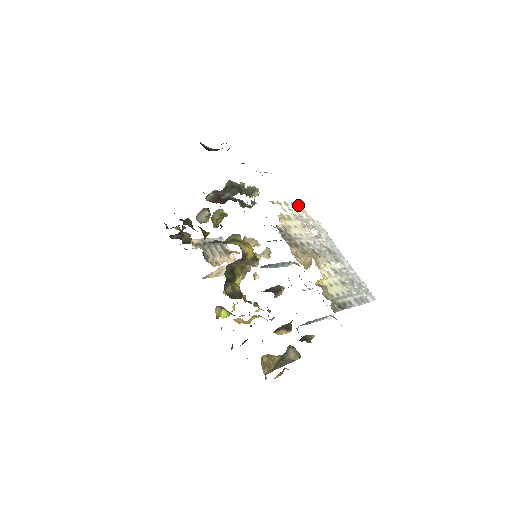
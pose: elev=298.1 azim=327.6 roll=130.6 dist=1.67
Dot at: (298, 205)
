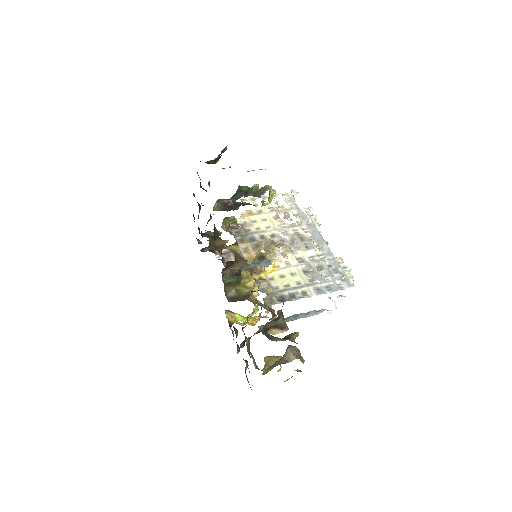
Dot at: (284, 195)
